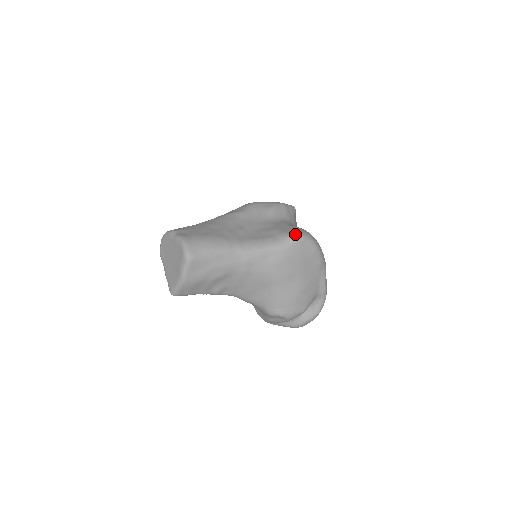
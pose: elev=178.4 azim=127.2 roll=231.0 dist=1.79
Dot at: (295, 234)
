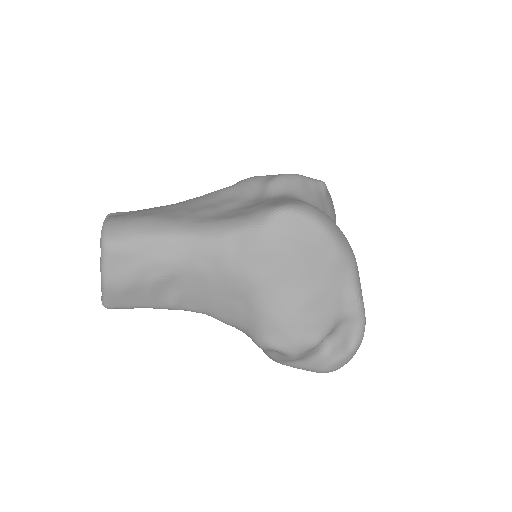
Dot at: (281, 206)
